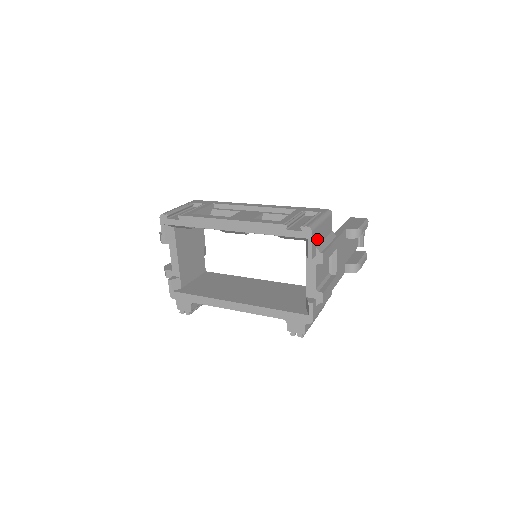
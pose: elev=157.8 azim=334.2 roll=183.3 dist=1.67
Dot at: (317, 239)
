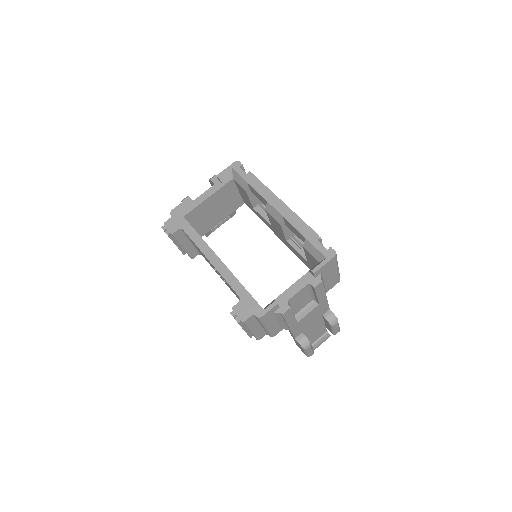
Dot at: (327, 270)
